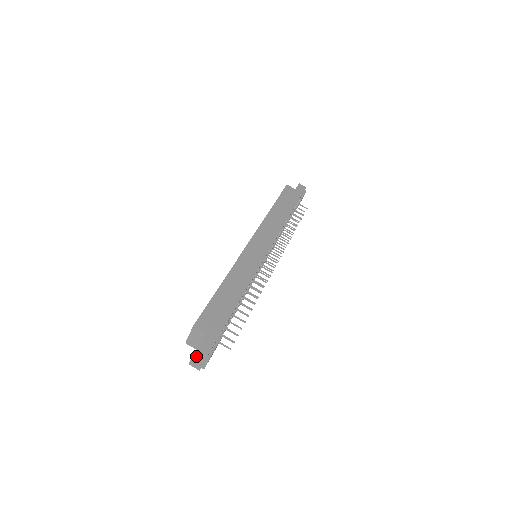
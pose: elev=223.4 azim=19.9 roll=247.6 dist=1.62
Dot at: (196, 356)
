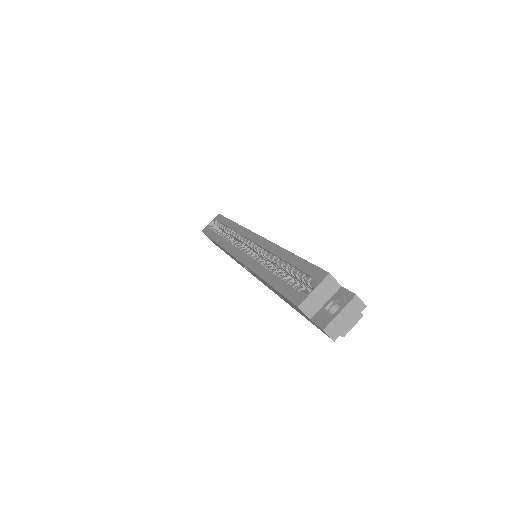
Dot at: (346, 311)
